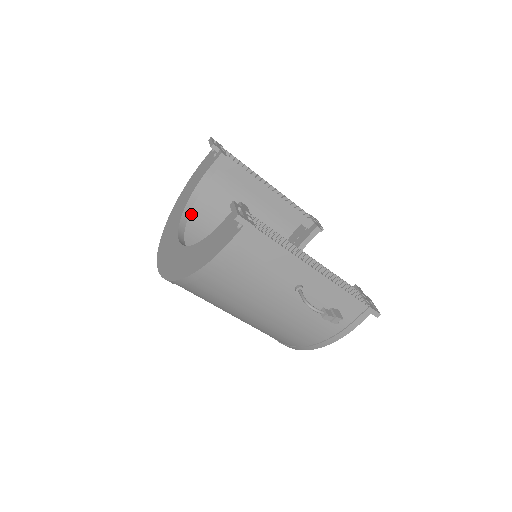
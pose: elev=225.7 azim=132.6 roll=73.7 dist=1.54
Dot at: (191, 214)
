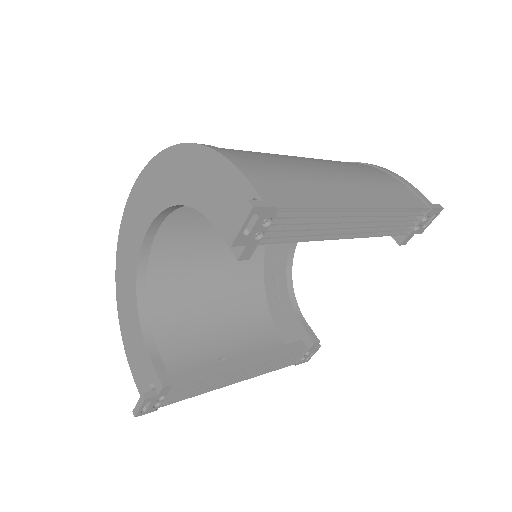
Dot at: occluded
